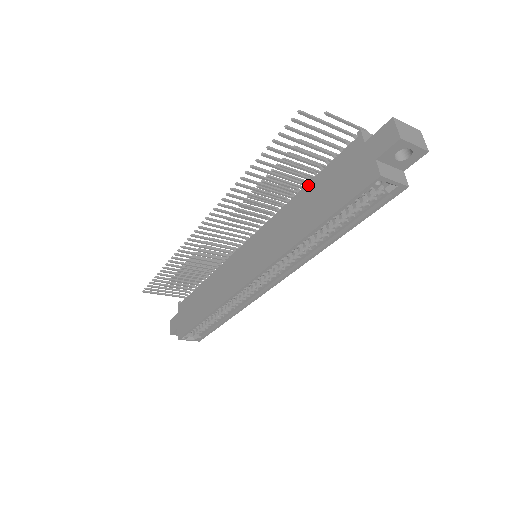
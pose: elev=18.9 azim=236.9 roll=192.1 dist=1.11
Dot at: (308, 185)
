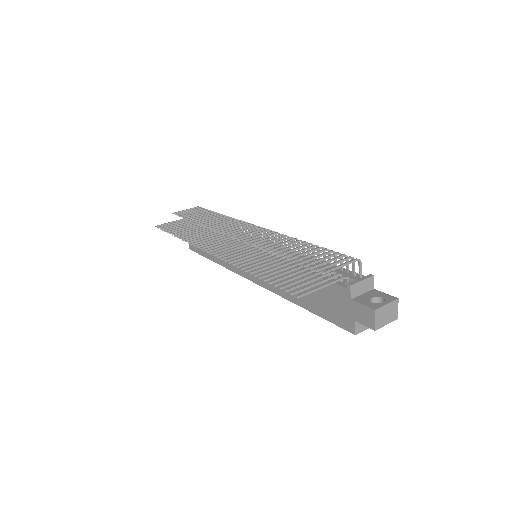
Dot at: (303, 272)
